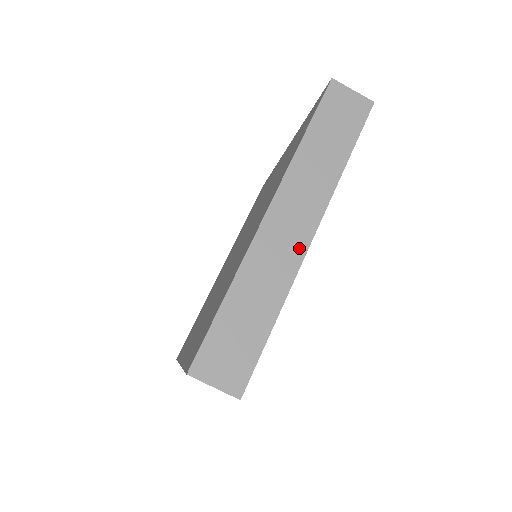
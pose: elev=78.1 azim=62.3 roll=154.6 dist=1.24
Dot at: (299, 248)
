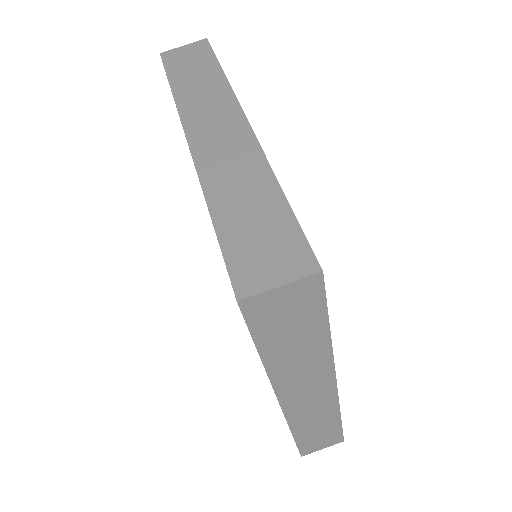
Dot at: (243, 135)
